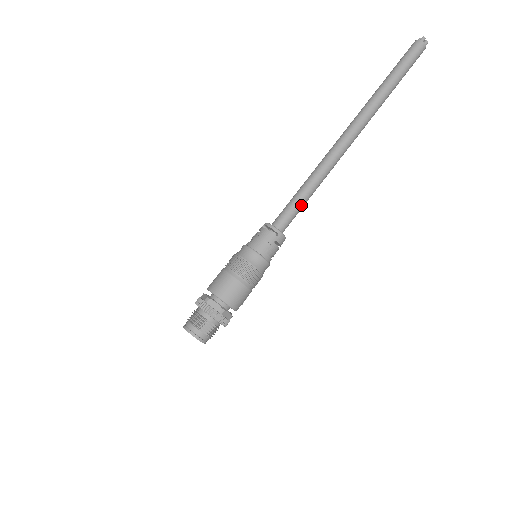
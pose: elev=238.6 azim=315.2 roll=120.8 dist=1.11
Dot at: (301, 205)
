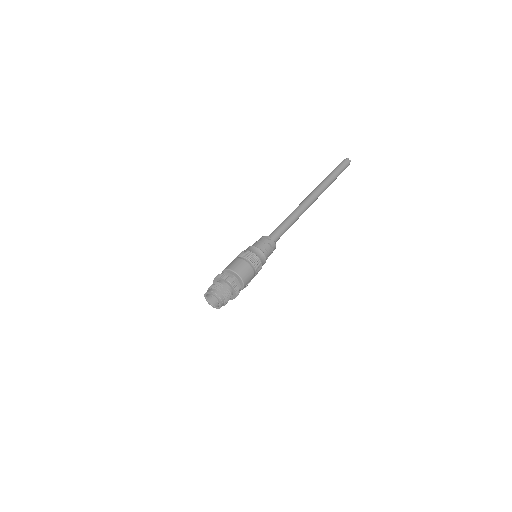
Dot at: (284, 228)
